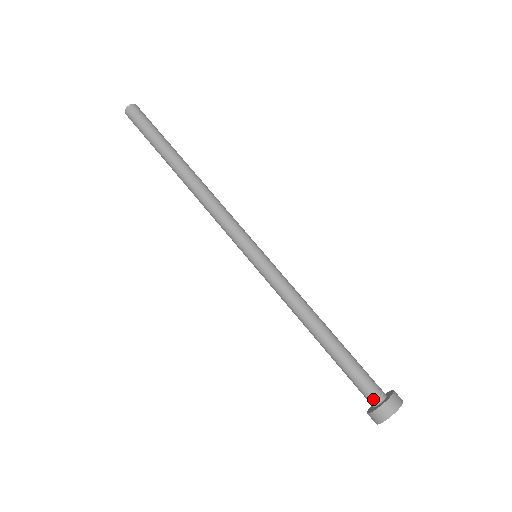
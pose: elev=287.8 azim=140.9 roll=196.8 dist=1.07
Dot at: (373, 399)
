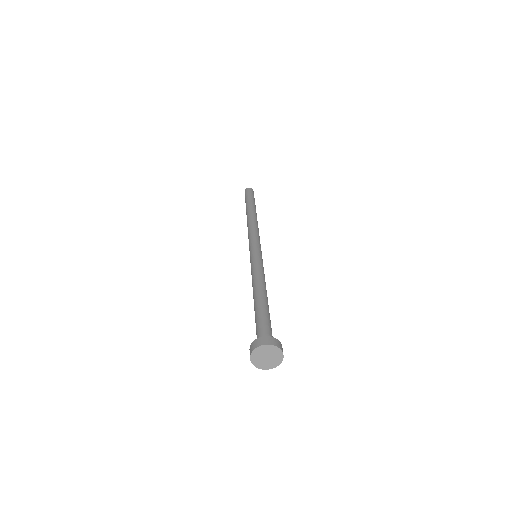
Dot at: occluded
